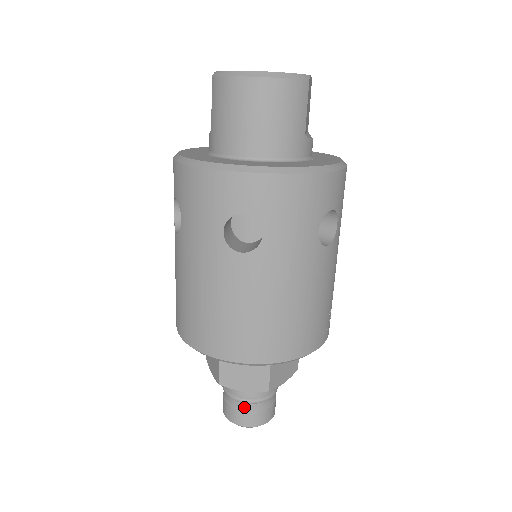
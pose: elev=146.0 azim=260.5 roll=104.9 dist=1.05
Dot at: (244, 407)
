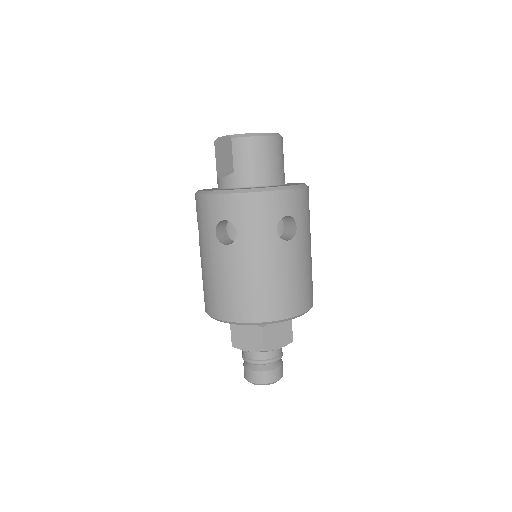
Dot at: (272, 367)
